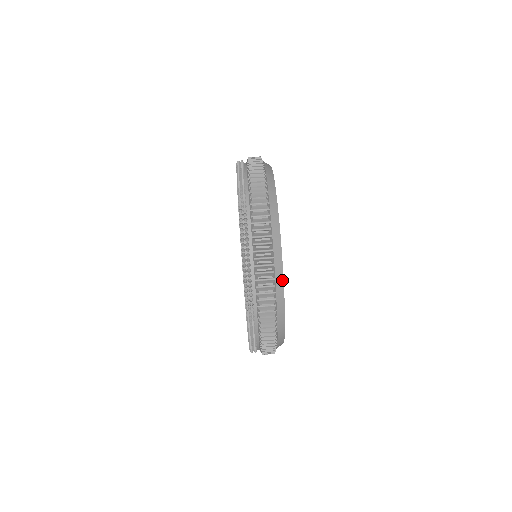
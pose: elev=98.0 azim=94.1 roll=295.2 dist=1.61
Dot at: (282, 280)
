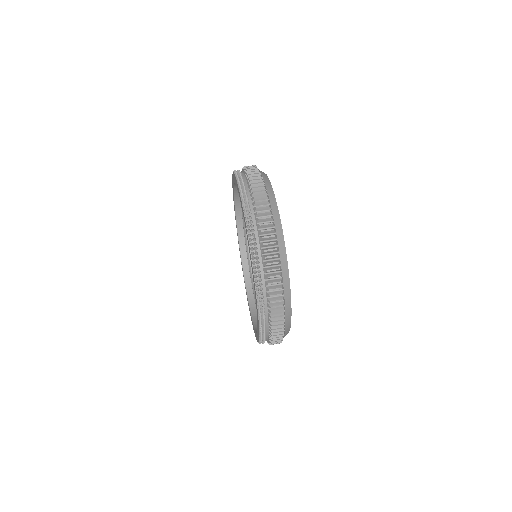
Dot at: (269, 183)
